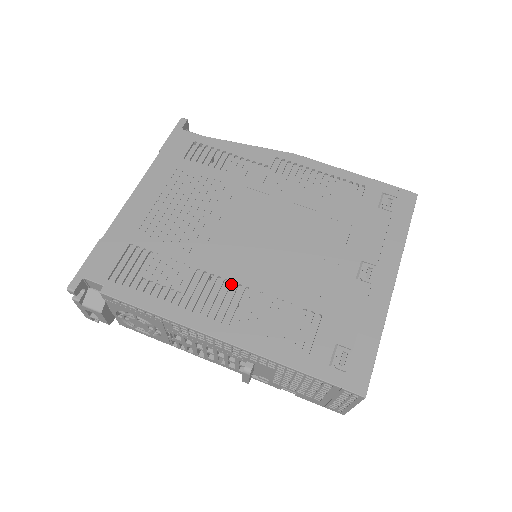
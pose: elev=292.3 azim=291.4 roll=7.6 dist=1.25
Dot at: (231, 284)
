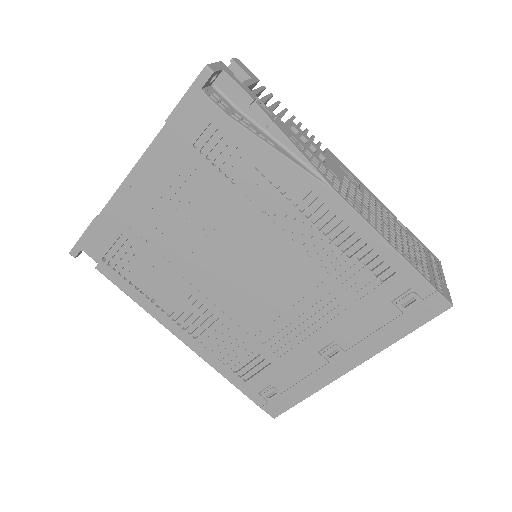
Dot at: occluded
